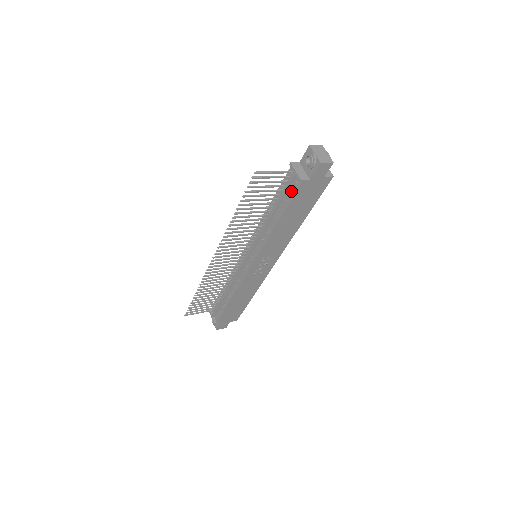
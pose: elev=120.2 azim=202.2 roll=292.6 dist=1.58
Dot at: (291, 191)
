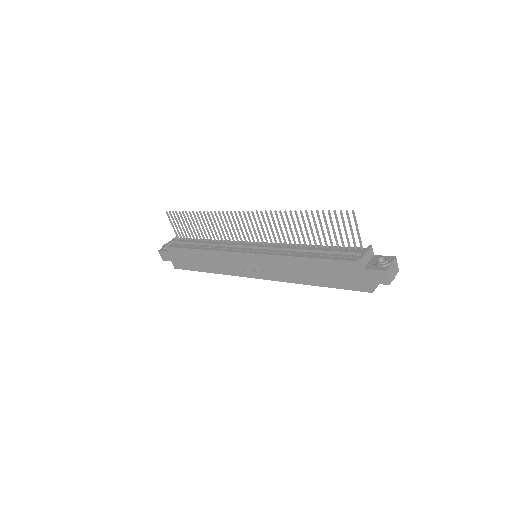
Dot at: (344, 257)
